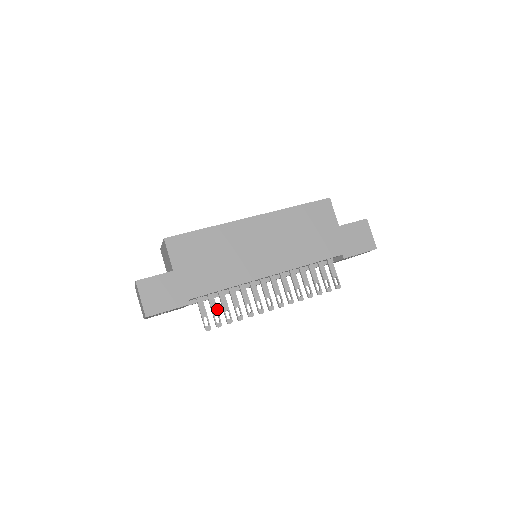
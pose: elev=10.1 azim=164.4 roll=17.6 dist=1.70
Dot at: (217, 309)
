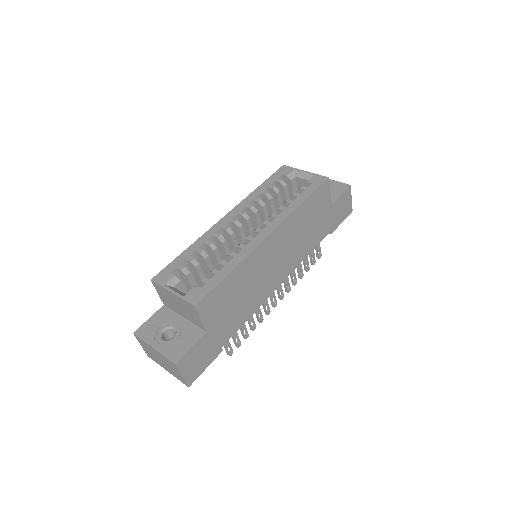
Dot at: (237, 334)
